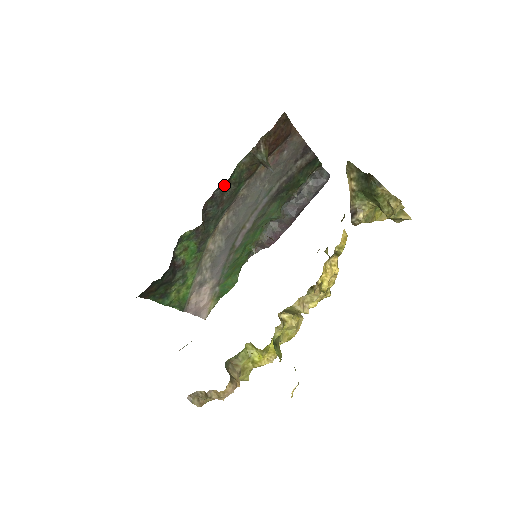
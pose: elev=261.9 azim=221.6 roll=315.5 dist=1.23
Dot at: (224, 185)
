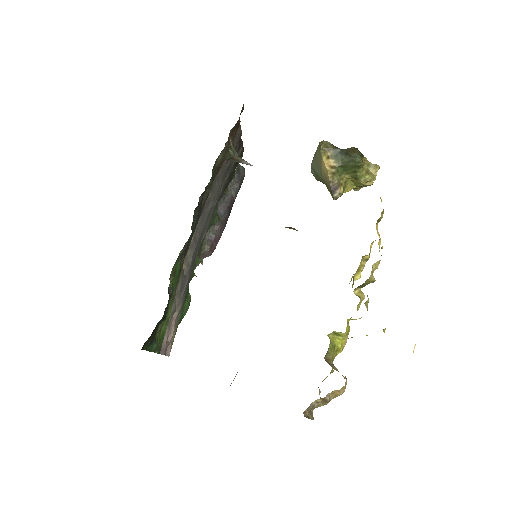
Dot at: occluded
